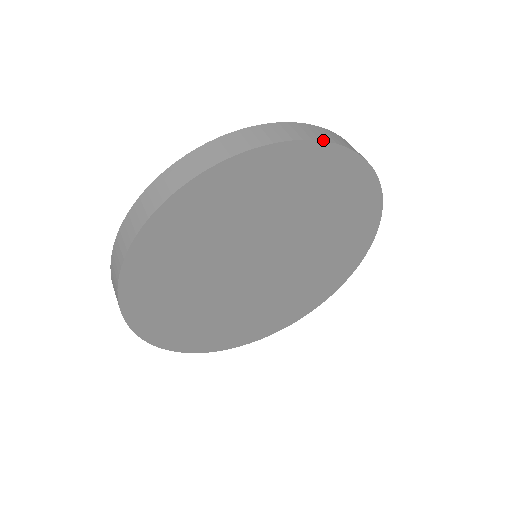
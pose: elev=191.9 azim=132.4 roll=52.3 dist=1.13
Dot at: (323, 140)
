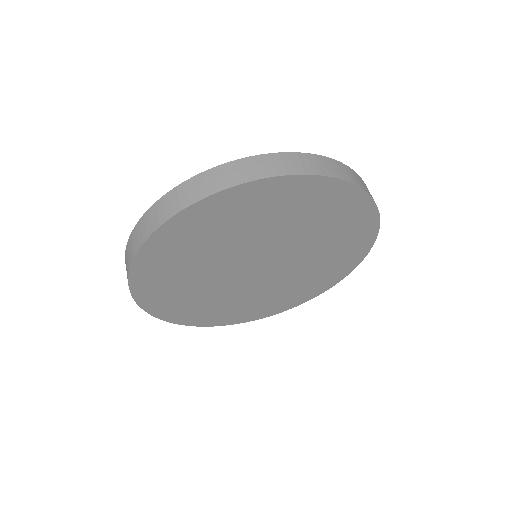
Dot at: (363, 189)
